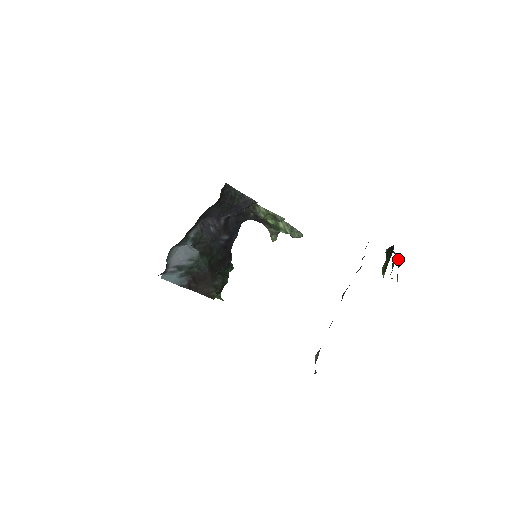
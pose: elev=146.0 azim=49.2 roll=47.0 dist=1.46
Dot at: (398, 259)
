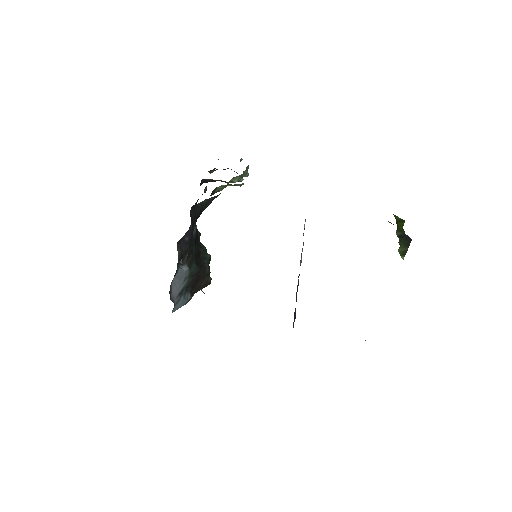
Dot at: occluded
